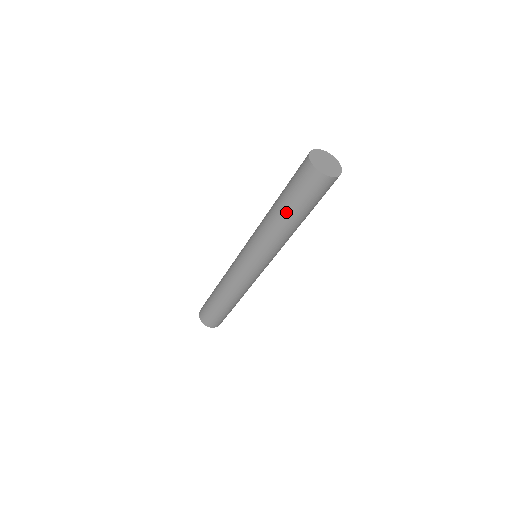
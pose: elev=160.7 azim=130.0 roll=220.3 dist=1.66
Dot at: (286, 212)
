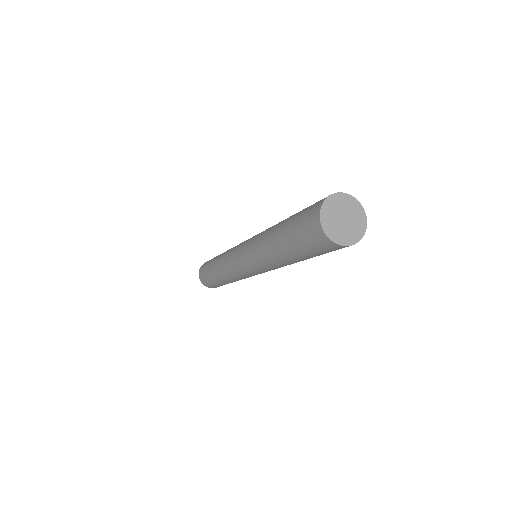
Dot at: (287, 254)
